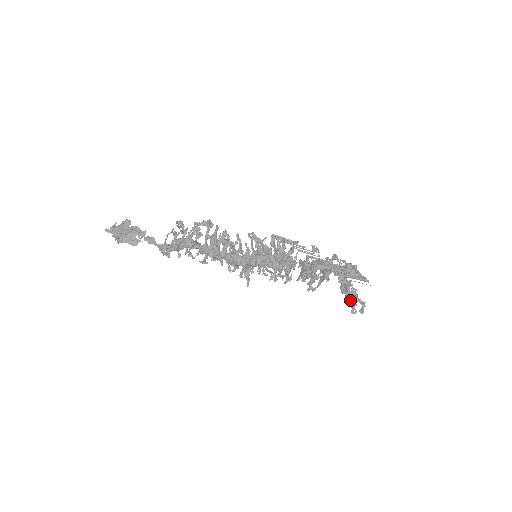
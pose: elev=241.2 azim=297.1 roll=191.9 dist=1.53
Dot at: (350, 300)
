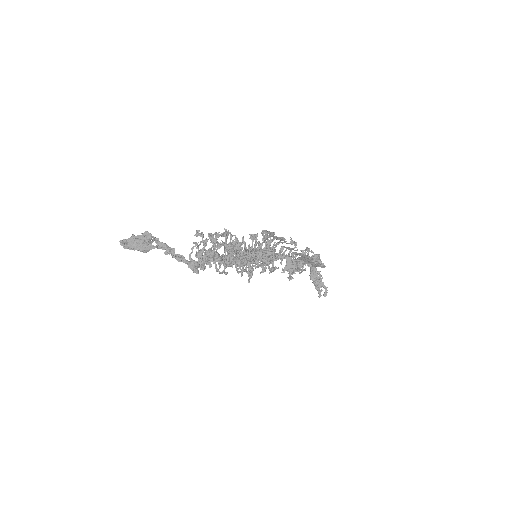
Dot at: (317, 286)
